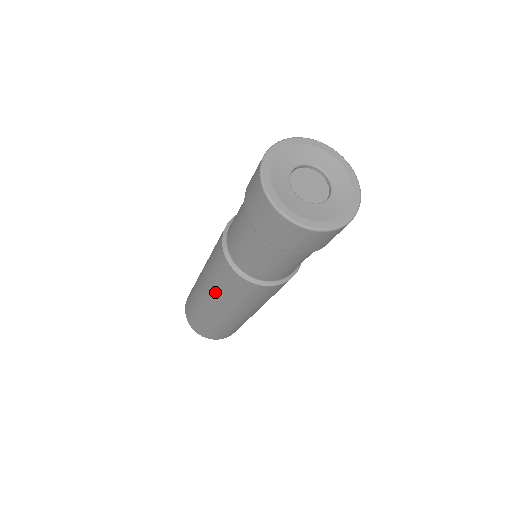
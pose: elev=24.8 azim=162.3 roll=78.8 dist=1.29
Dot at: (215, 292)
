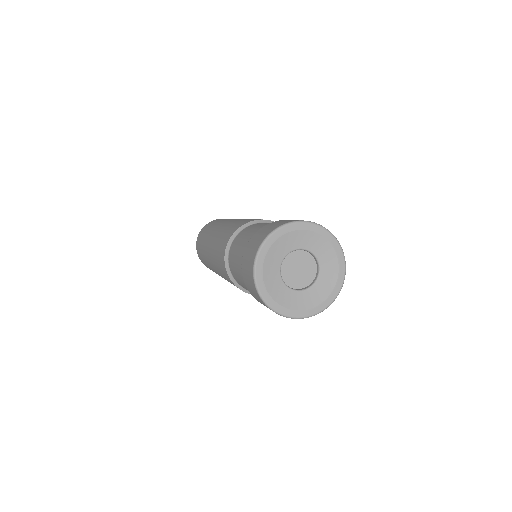
Dot at: (213, 259)
